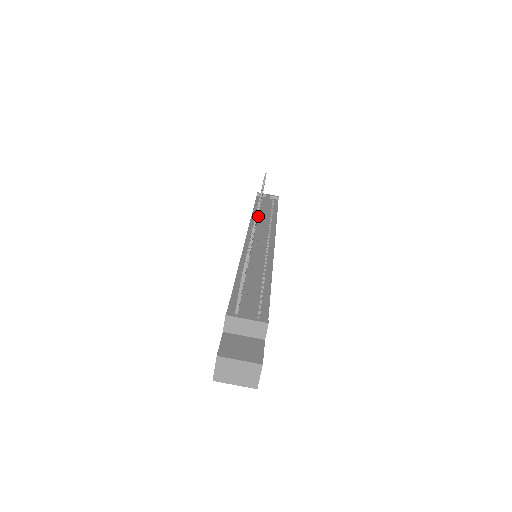
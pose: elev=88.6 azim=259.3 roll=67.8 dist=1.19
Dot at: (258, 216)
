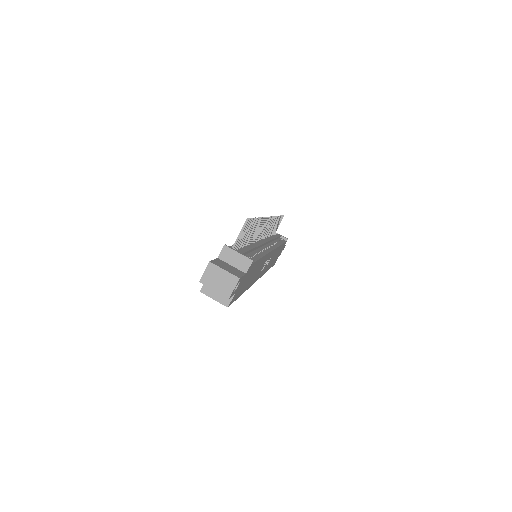
Dot at: (267, 237)
